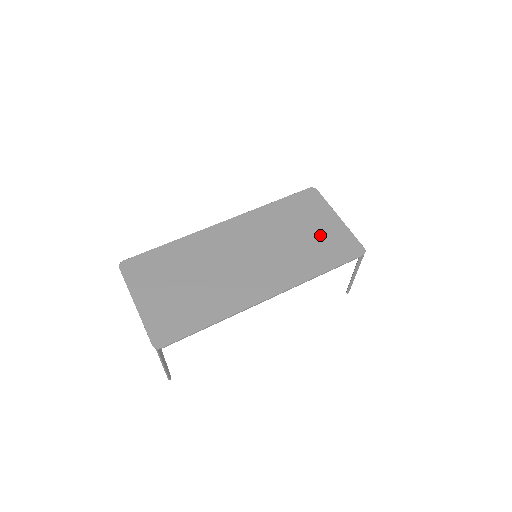
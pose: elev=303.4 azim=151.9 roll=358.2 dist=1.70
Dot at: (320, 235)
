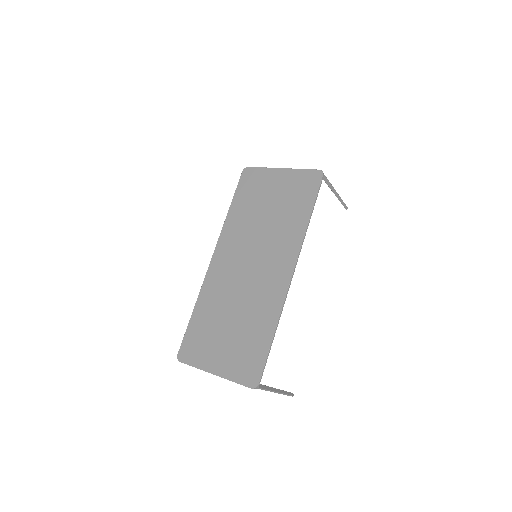
Dot at: (281, 195)
